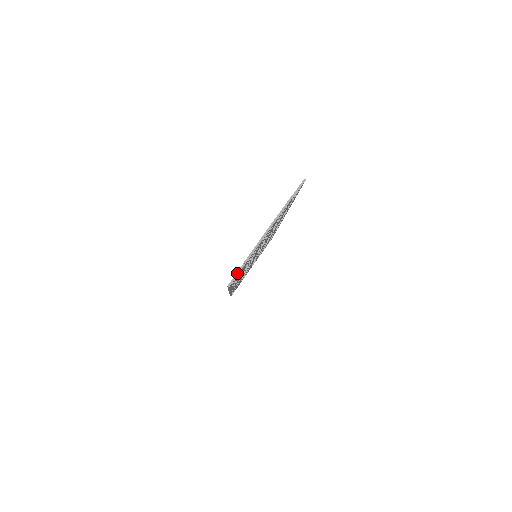
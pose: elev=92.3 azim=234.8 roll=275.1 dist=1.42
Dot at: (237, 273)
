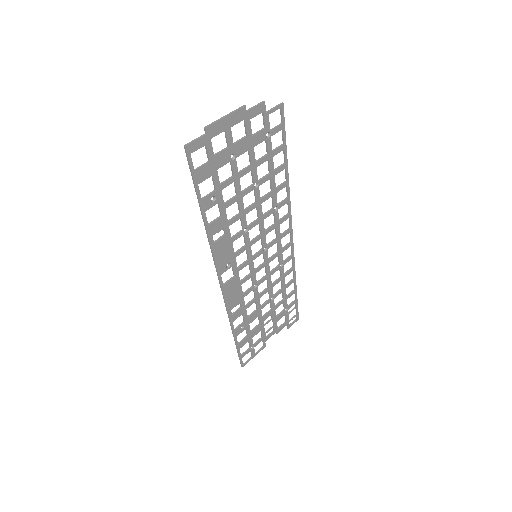
Dot at: (196, 138)
